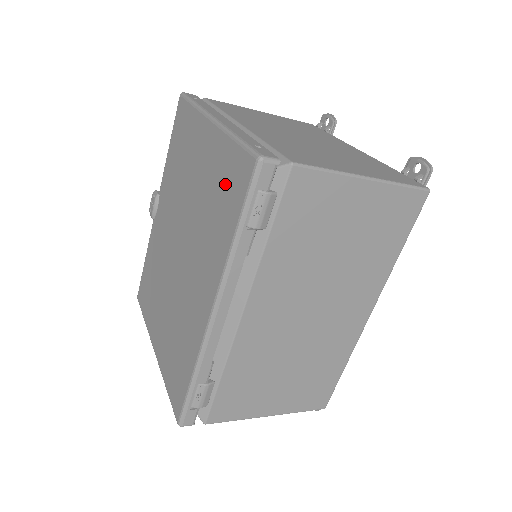
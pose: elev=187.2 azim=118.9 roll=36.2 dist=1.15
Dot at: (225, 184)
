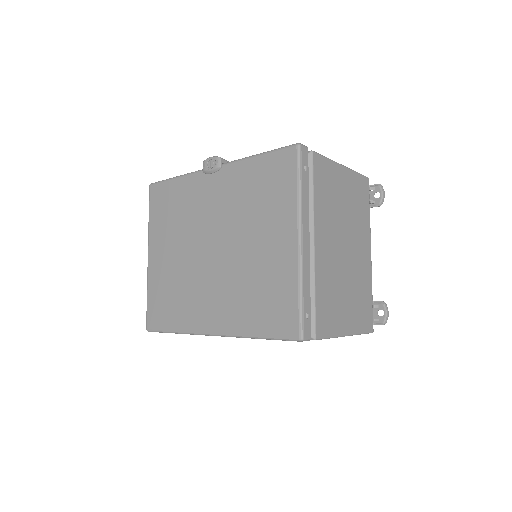
Dot at: (273, 301)
